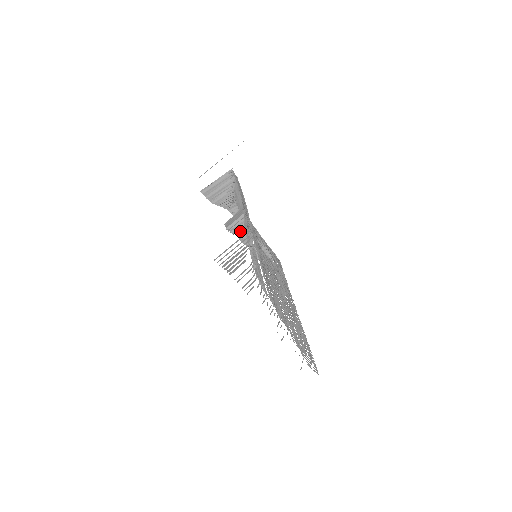
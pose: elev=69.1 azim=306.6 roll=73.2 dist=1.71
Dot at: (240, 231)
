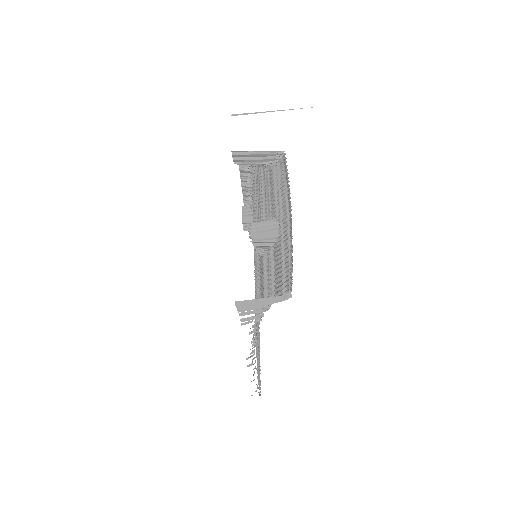
Dot at: (264, 247)
